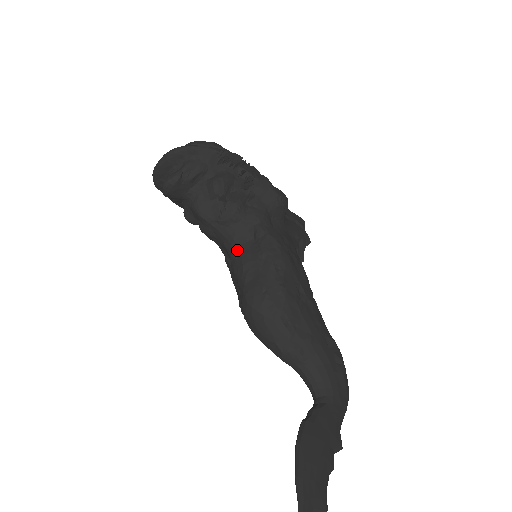
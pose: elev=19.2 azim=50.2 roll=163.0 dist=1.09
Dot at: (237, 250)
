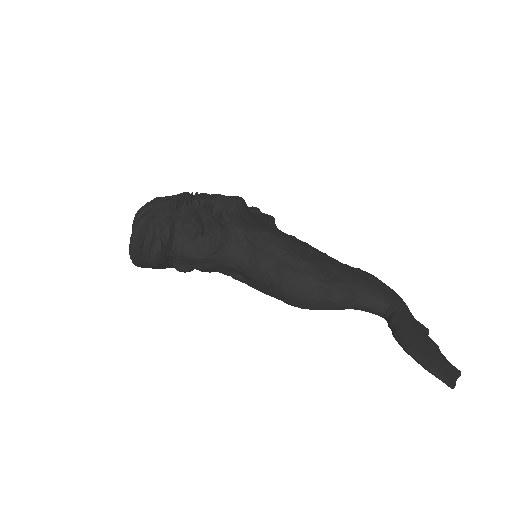
Dot at: (244, 261)
